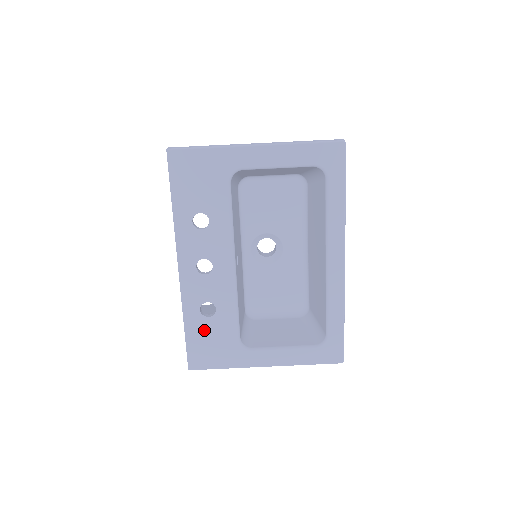
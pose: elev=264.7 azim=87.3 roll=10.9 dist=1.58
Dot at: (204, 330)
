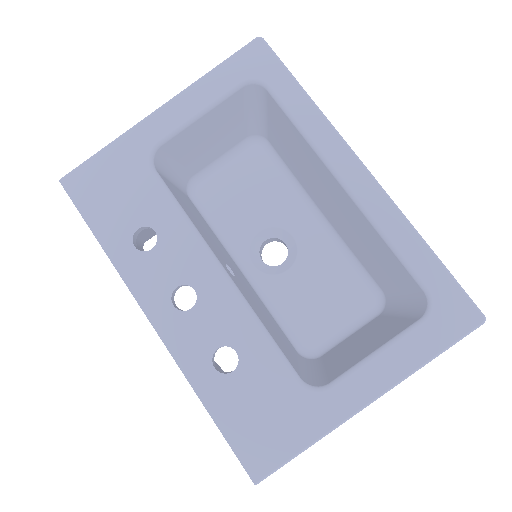
Dot at: (238, 397)
